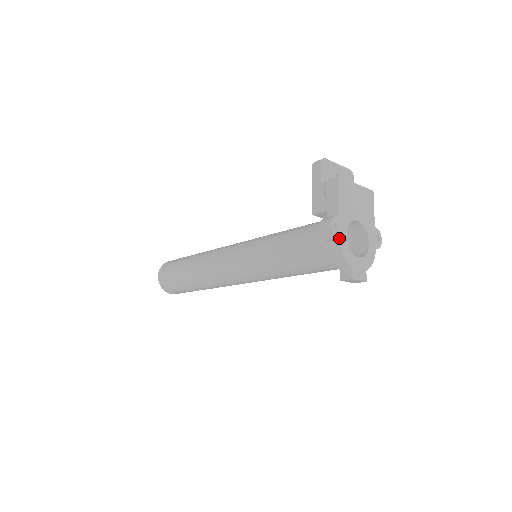
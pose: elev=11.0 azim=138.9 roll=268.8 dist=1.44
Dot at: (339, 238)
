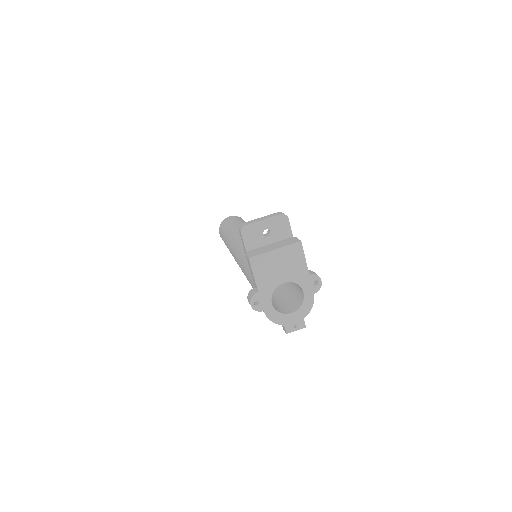
Dot at: (263, 310)
